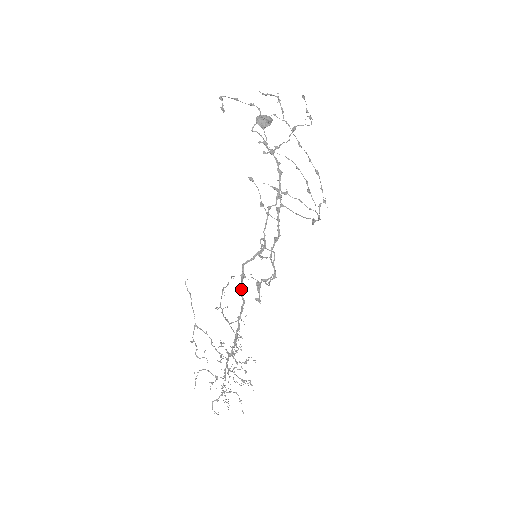
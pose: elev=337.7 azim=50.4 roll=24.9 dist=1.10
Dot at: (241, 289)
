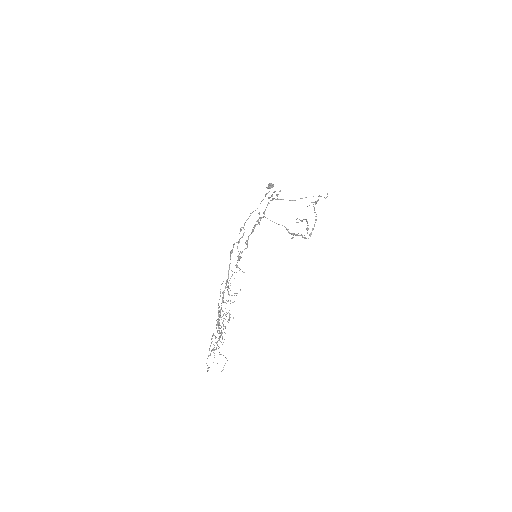
Dot at: occluded
